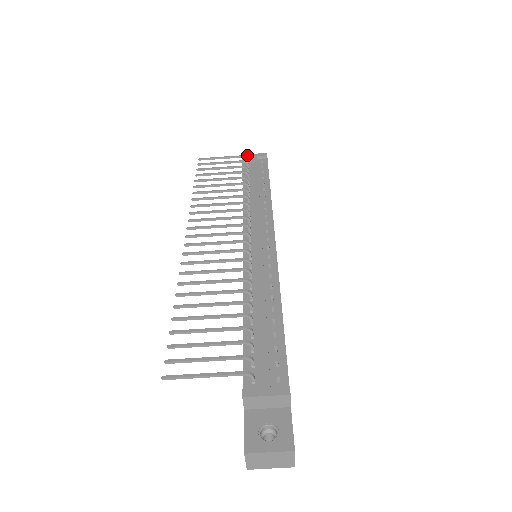
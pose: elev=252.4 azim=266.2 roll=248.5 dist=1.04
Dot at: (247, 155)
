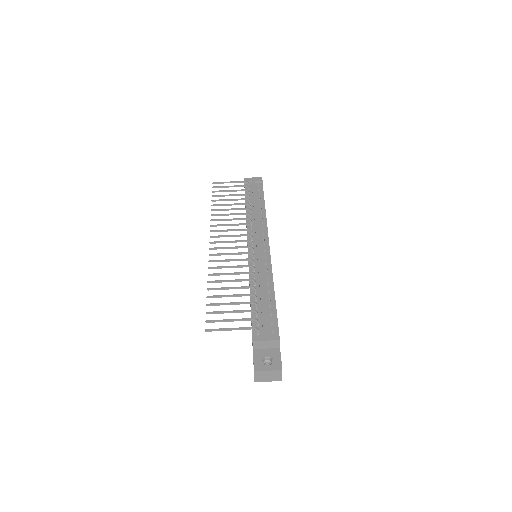
Dot at: (248, 180)
